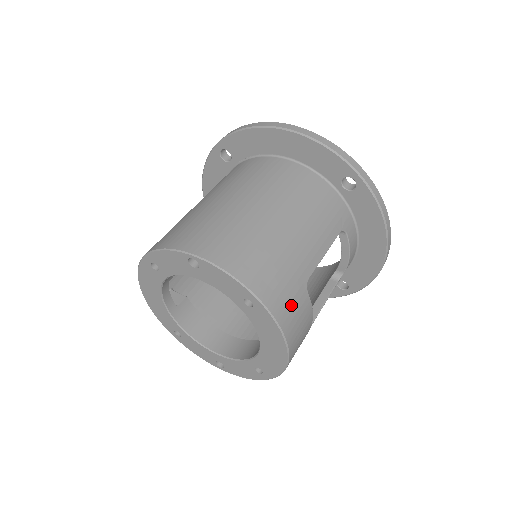
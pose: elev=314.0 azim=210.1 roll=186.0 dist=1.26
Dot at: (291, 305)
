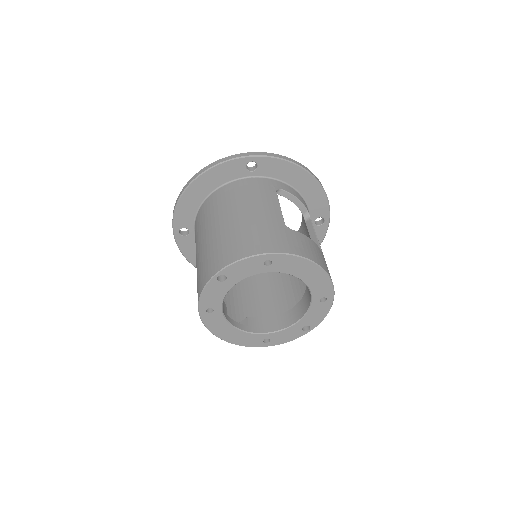
Dot at: (289, 242)
